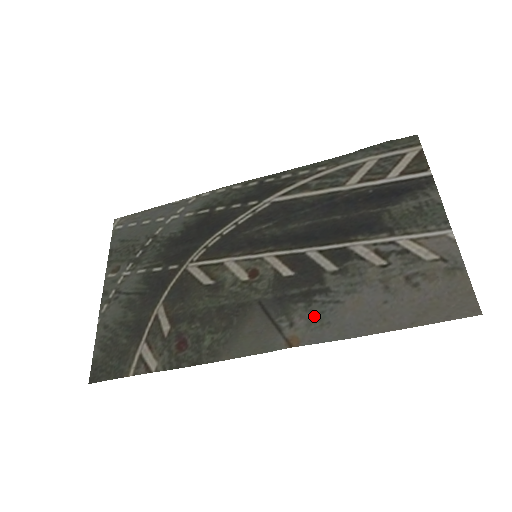
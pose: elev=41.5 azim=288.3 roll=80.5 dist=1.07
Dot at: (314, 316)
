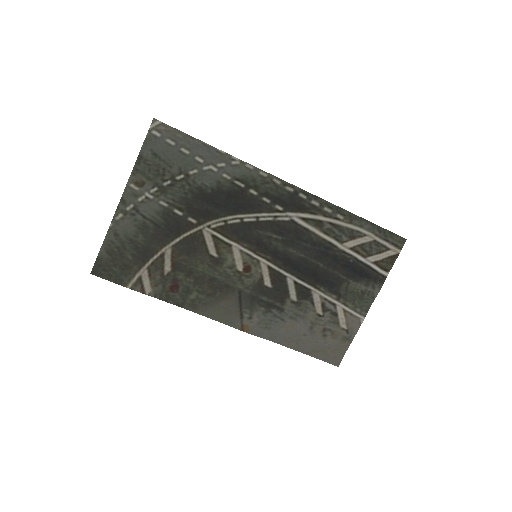
Dot at: (265, 320)
